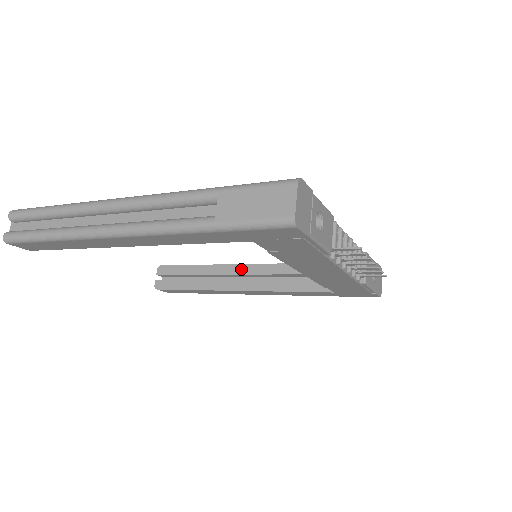
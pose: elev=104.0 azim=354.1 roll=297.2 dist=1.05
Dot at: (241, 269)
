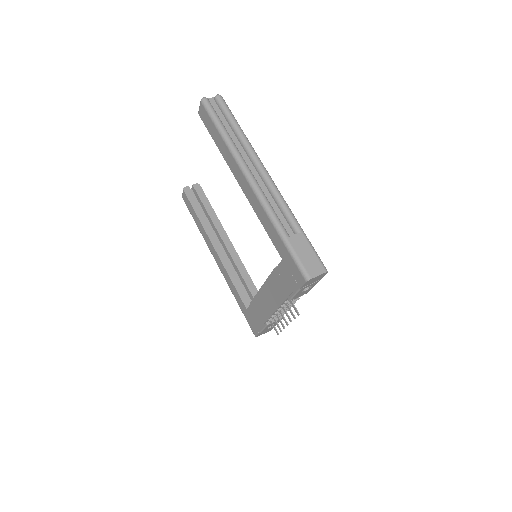
Dot at: (228, 243)
